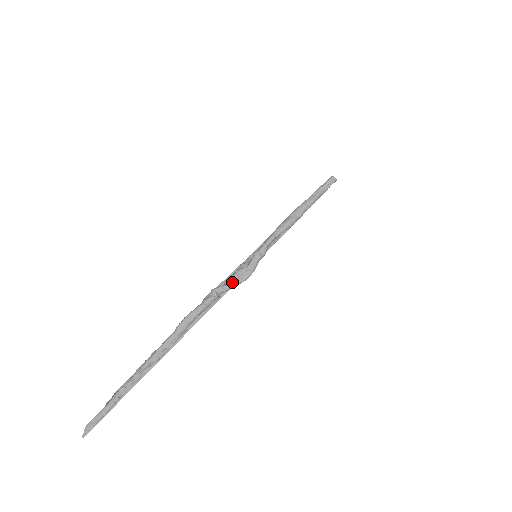
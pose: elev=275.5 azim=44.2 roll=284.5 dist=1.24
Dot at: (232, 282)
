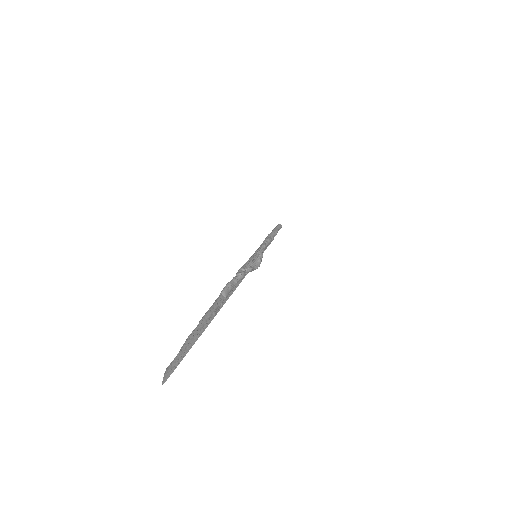
Dot at: (251, 266)
